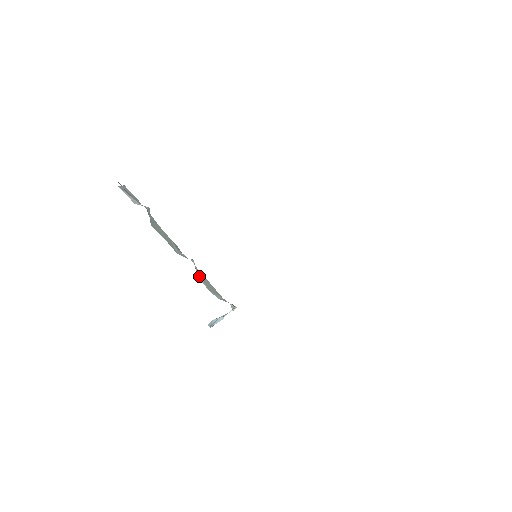
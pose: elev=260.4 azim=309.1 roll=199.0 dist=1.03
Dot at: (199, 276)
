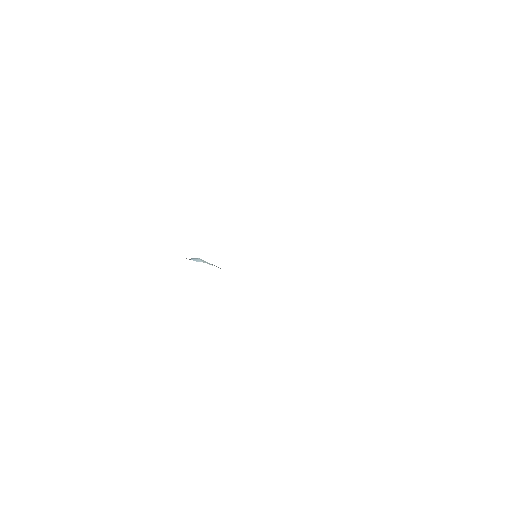
Dot at: occluded
